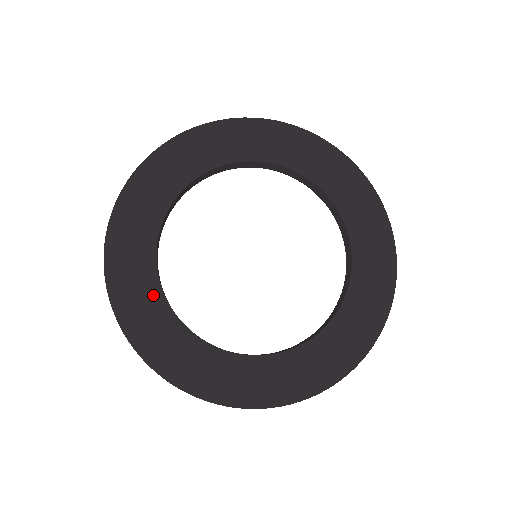
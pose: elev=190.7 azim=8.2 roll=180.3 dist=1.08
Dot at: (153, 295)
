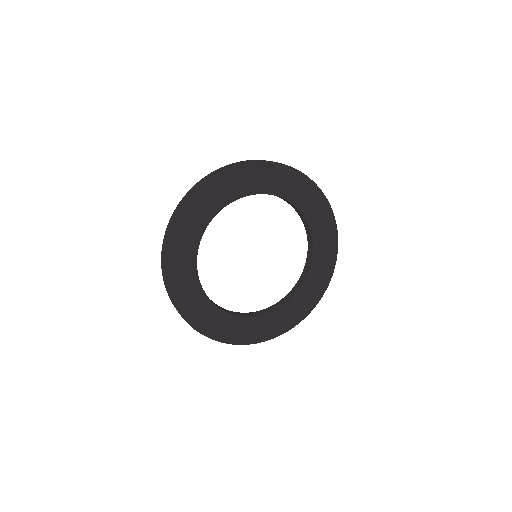
Dot at: (200, 226)
